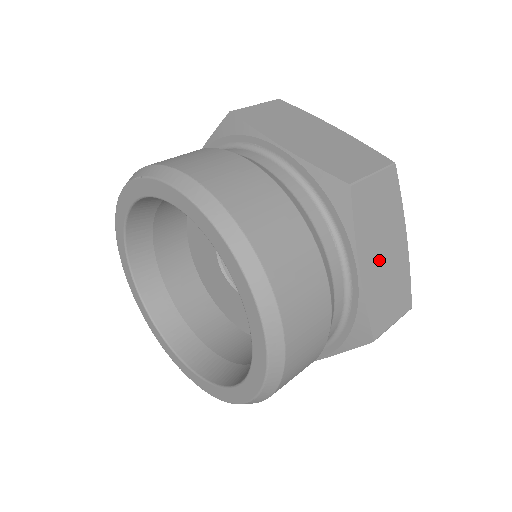
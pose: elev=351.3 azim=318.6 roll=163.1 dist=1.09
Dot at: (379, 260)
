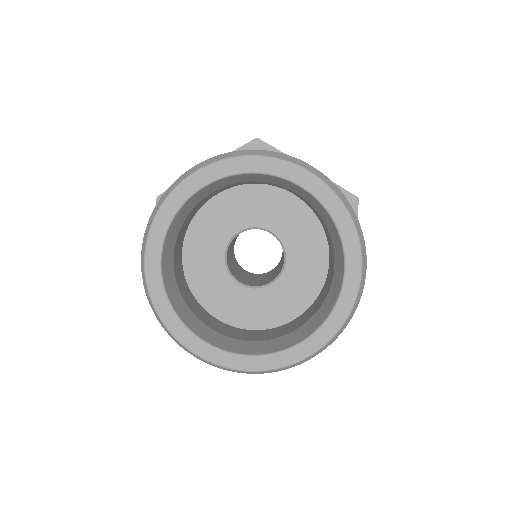
Dot at: occluded
